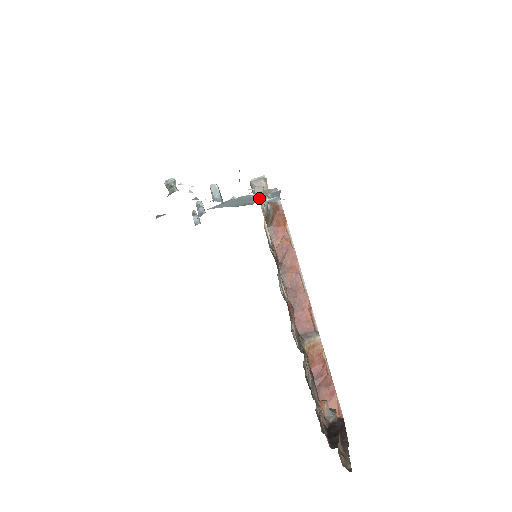
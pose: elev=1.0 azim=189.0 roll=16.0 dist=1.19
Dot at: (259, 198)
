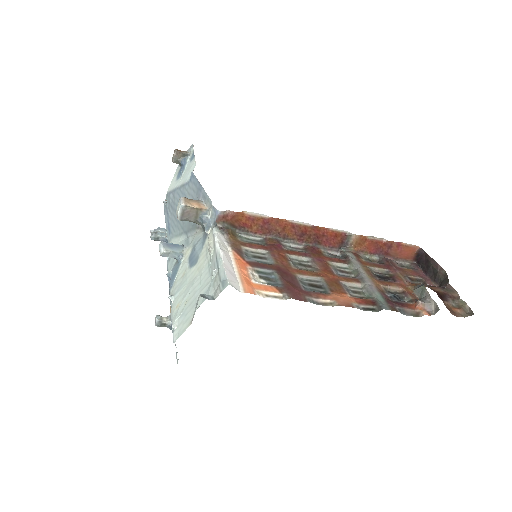
Dot at: (202, 223)
